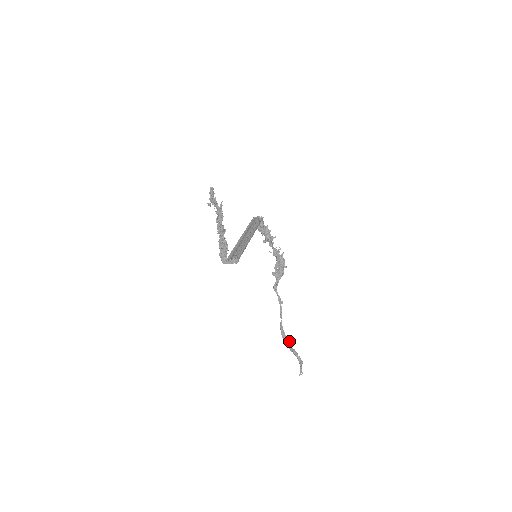
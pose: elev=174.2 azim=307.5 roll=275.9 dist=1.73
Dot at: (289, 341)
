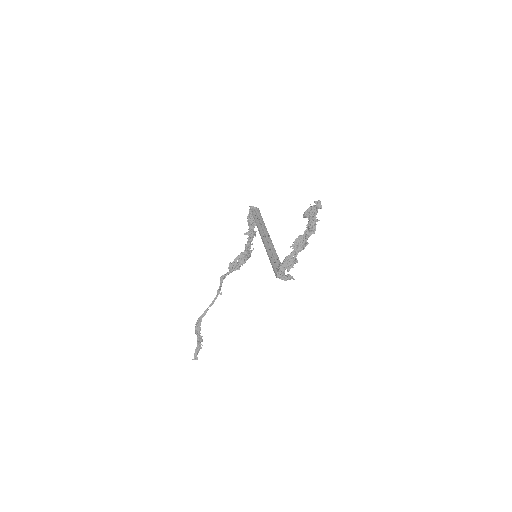
Dot at: (199, 328)
